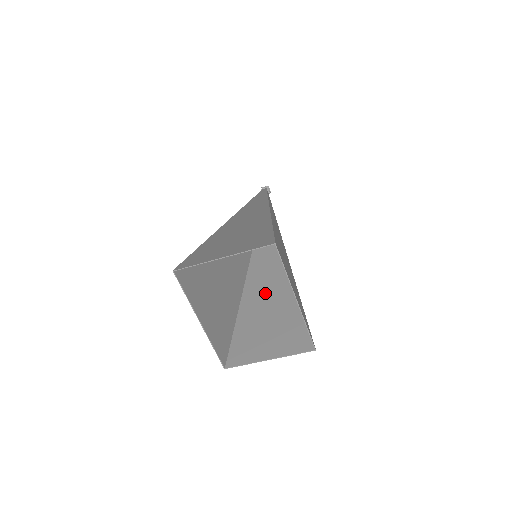
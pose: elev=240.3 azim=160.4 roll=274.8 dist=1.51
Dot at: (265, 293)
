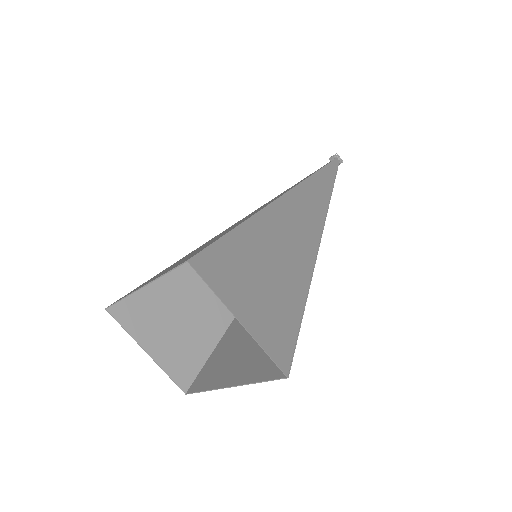
Dot at: occluded
